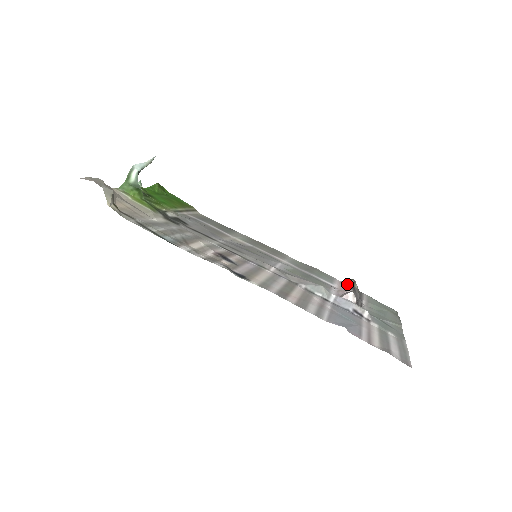
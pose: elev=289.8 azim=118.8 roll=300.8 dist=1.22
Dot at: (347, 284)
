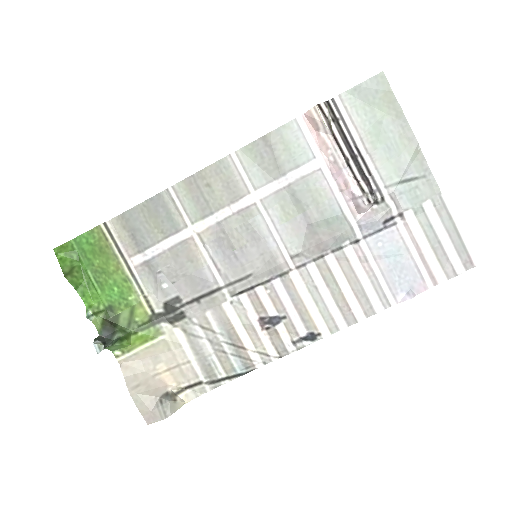
Dot at: (322, 132)
